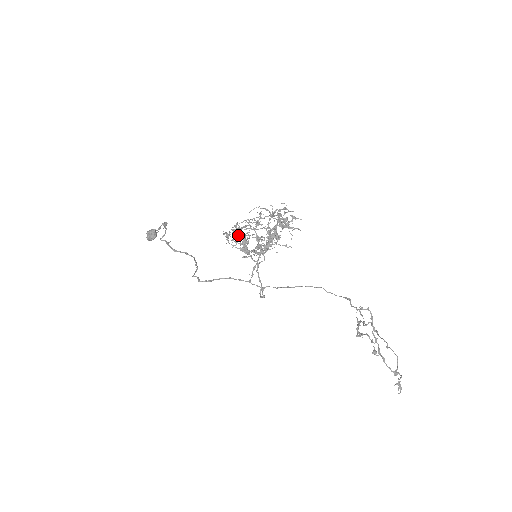
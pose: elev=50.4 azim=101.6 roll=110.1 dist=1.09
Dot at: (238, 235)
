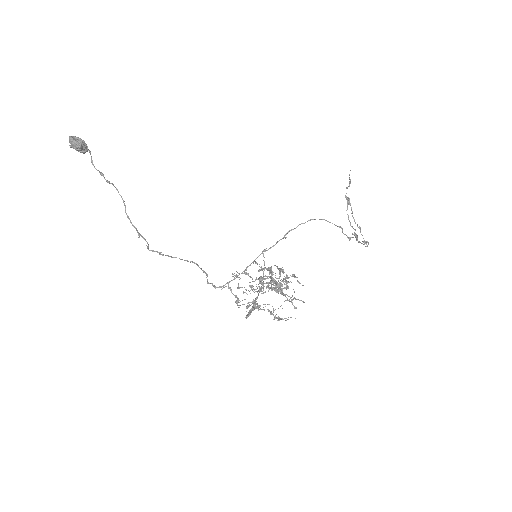
Dot at: (249, 313)
